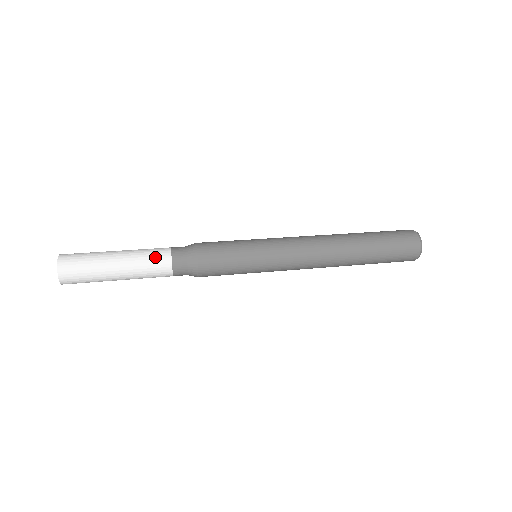
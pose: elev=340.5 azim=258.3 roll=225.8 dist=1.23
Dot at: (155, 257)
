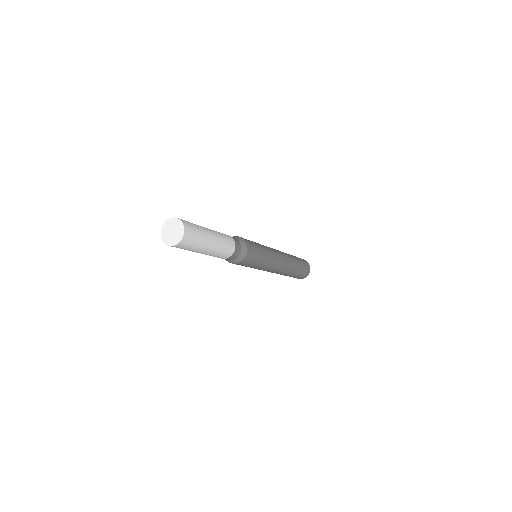
Dot at: (229, 242)
